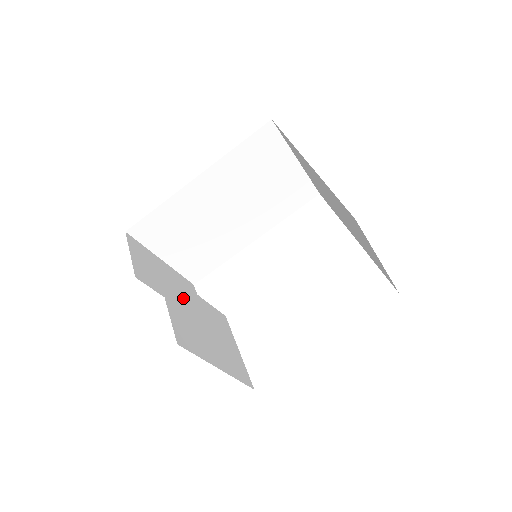
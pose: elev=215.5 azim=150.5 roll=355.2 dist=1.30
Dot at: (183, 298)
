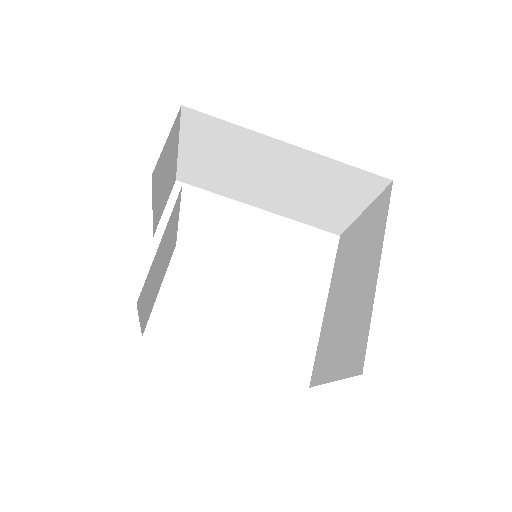
Dot at: (170, 232)
